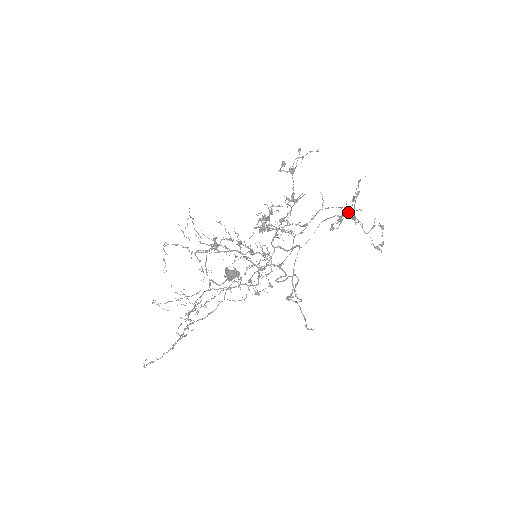
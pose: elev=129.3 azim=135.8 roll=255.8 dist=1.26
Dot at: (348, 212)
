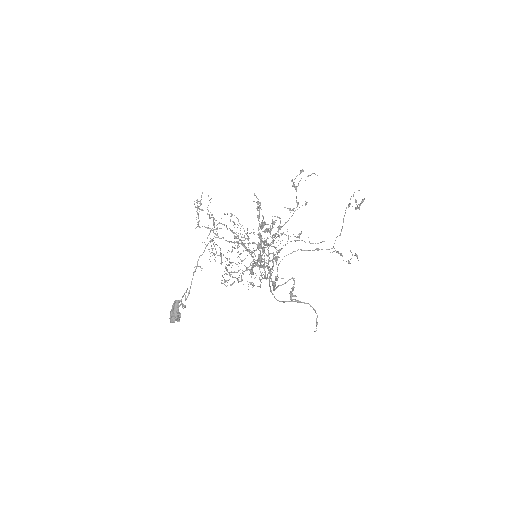
Dot at: (357, 206)
